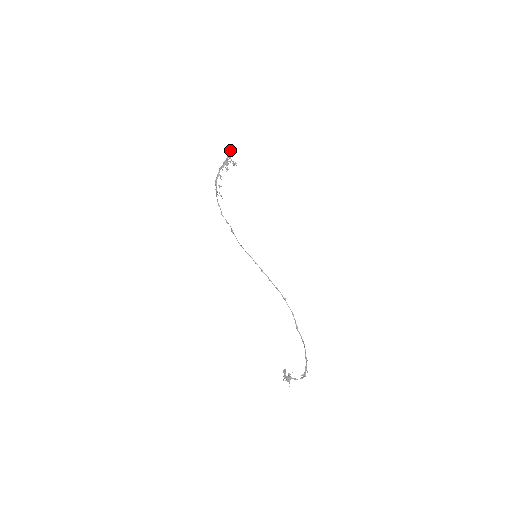
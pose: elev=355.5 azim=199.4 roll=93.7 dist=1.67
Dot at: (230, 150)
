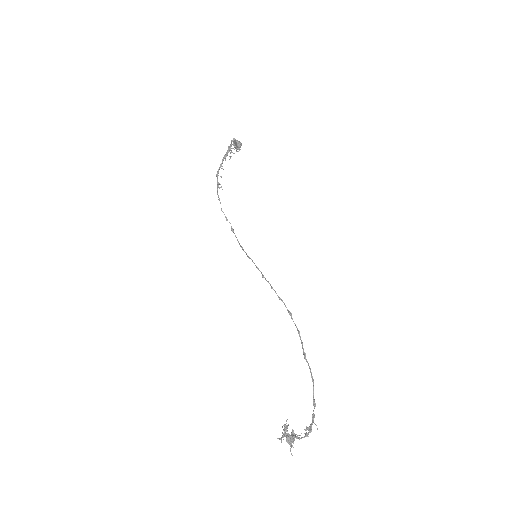
Dot at: (239, 143)
